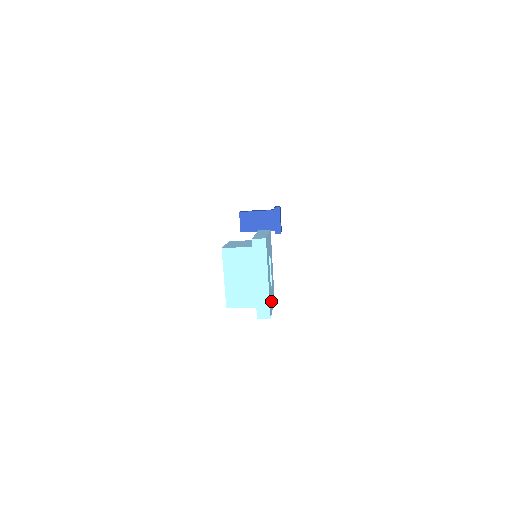
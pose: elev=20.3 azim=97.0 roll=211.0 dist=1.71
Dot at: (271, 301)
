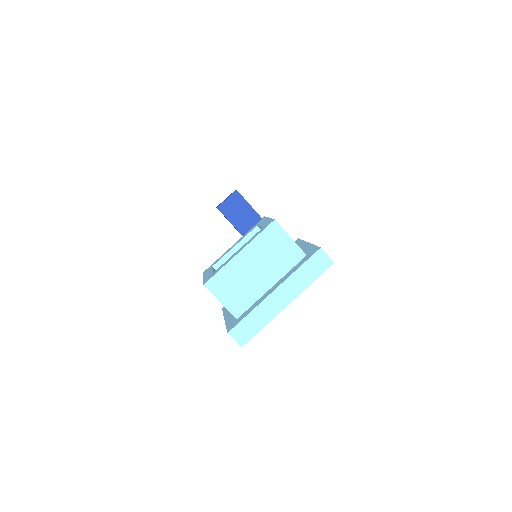
Dot at: occluded
